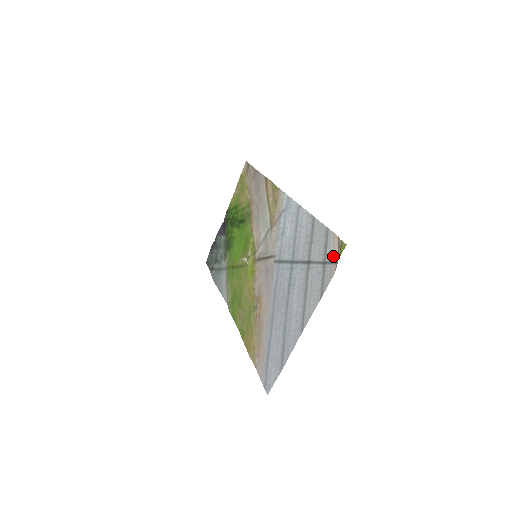
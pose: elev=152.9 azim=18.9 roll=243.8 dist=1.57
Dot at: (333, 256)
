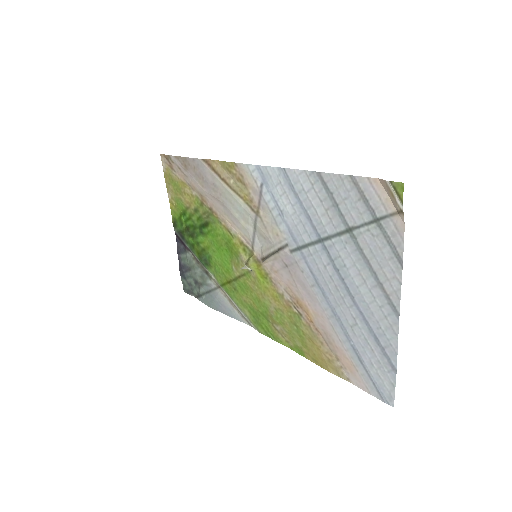
Dot at: (386, 206)
